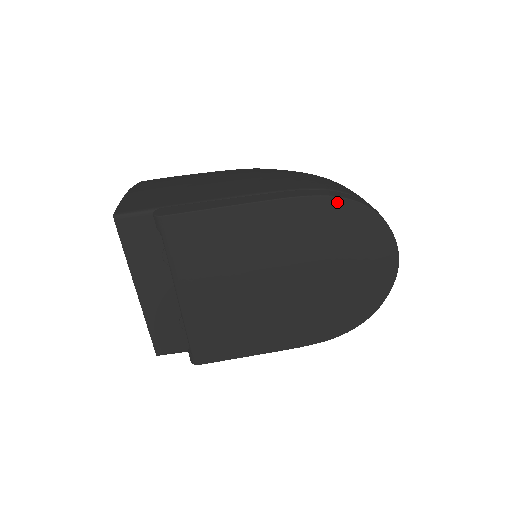
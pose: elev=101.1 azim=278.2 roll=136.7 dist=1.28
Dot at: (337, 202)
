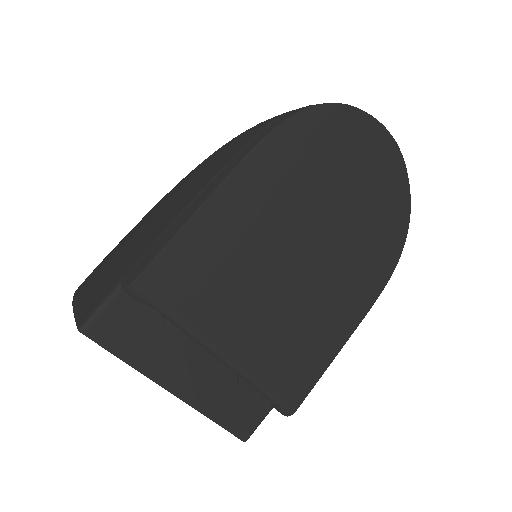
Dot at: (298, 121)
